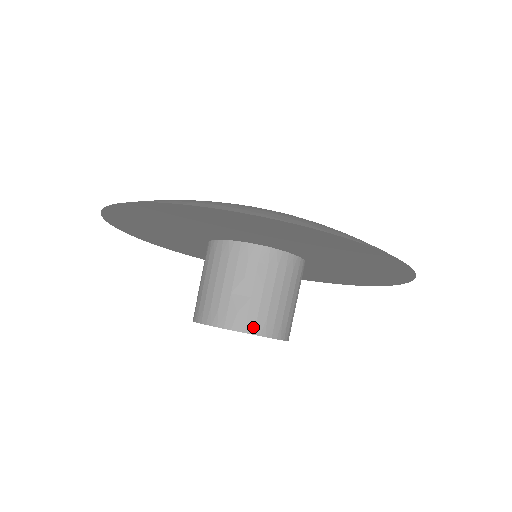
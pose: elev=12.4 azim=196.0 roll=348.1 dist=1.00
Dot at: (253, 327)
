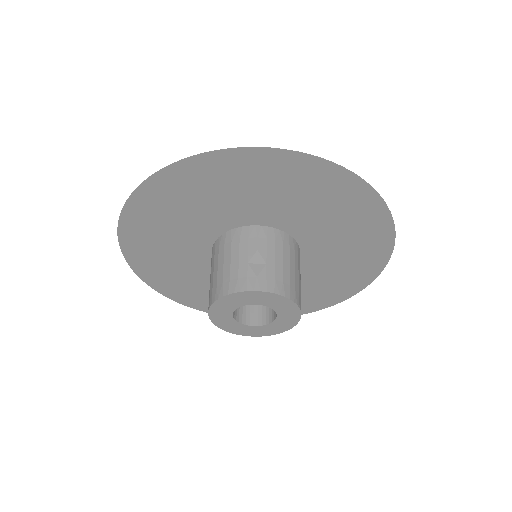
Dot at: (273, 287)
